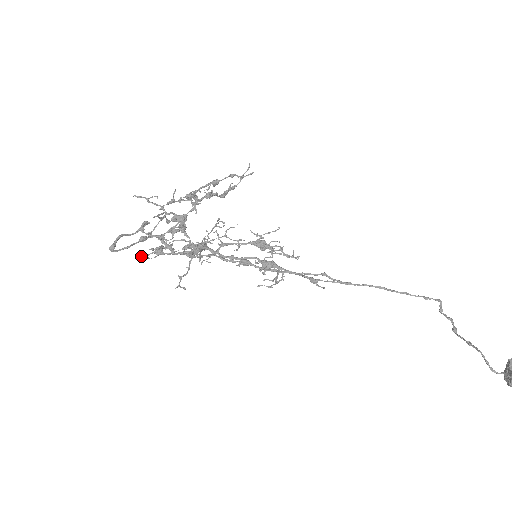
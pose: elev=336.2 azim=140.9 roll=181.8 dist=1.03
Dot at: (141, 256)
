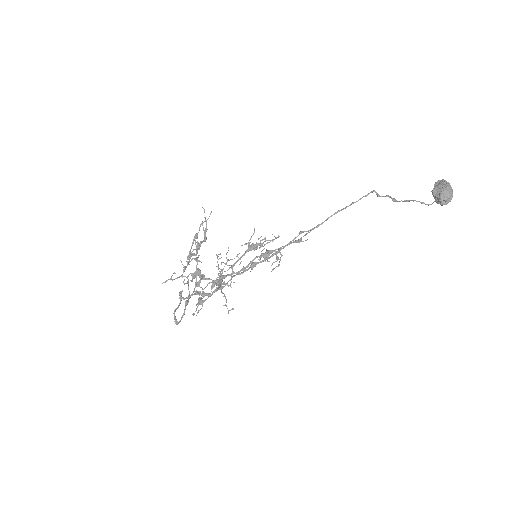
Dot at: (193, 313)
